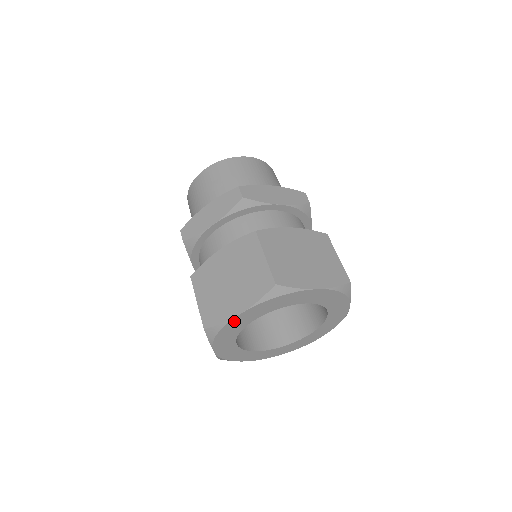
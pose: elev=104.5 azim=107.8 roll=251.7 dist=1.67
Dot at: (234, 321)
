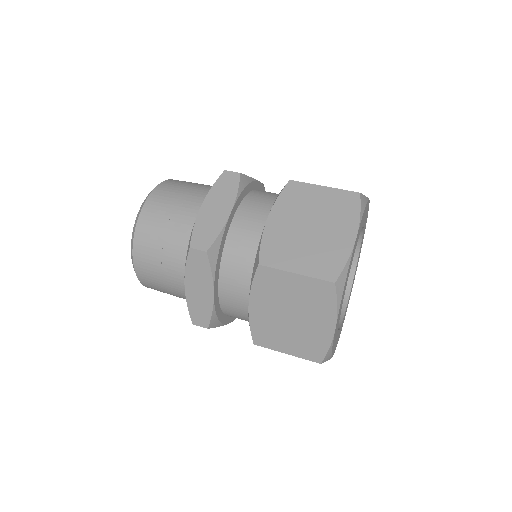
Dot at: (352, 254)
